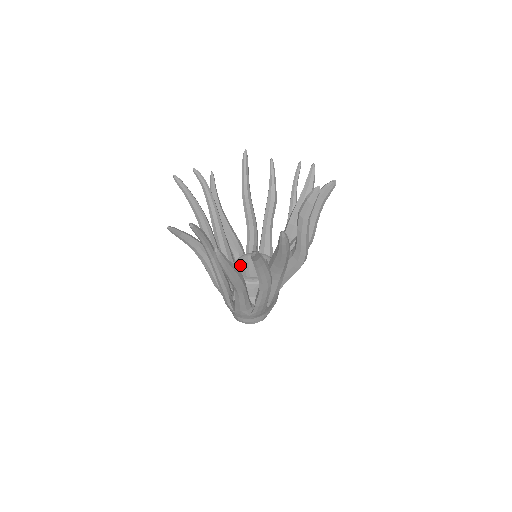
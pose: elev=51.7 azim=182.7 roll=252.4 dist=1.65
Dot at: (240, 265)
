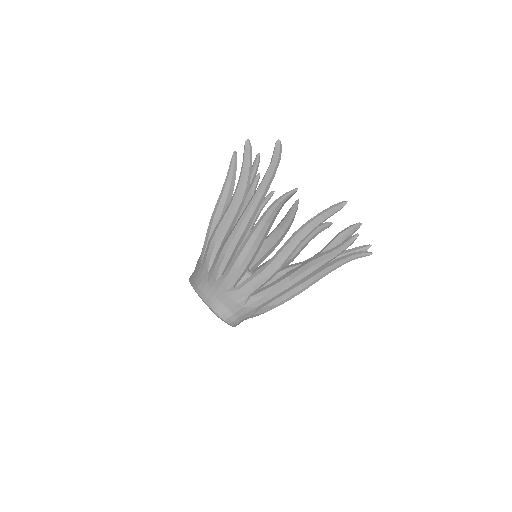
Dot at: occluded
